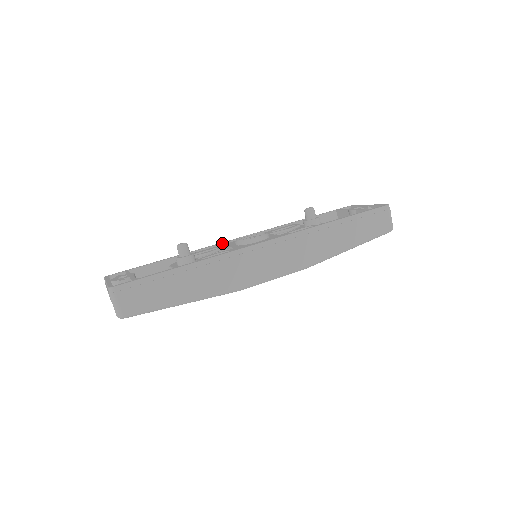
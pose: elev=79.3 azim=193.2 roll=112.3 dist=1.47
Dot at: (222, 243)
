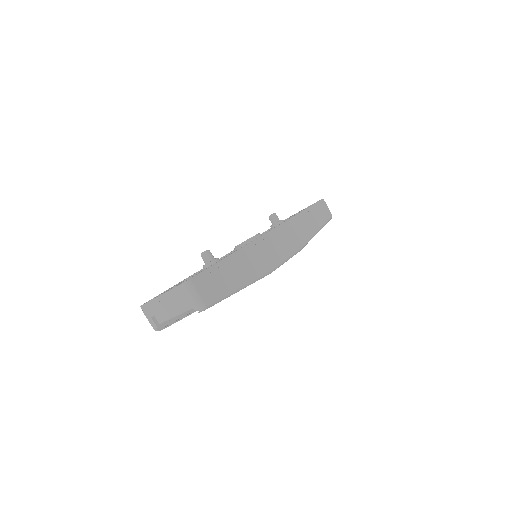
Dot at: occluded
